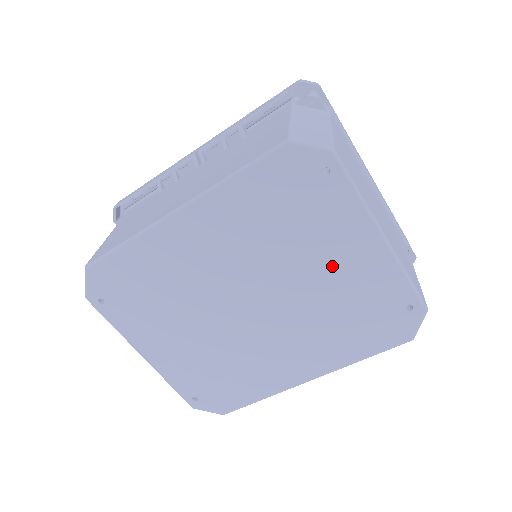
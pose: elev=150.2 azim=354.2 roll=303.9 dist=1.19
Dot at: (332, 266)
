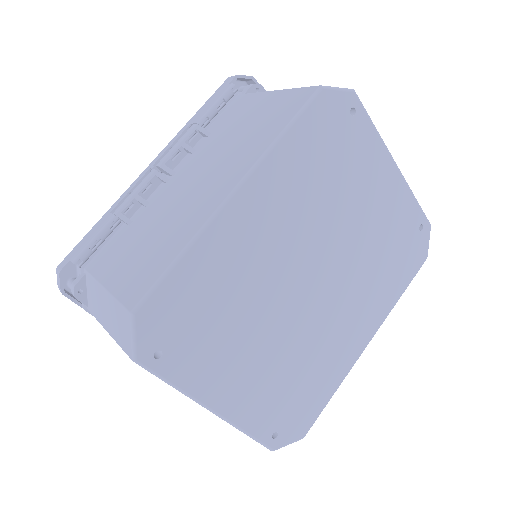
Dot at: (369, 207)
